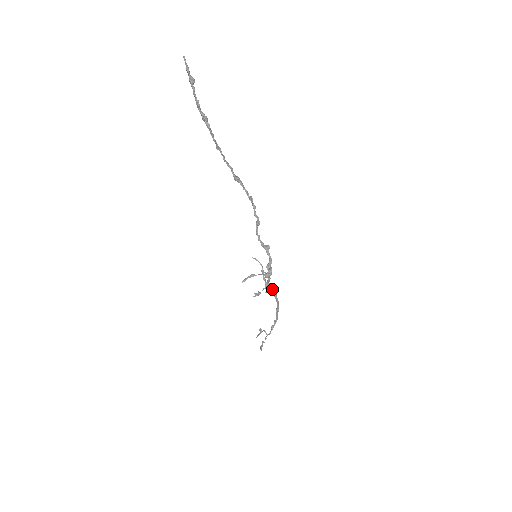
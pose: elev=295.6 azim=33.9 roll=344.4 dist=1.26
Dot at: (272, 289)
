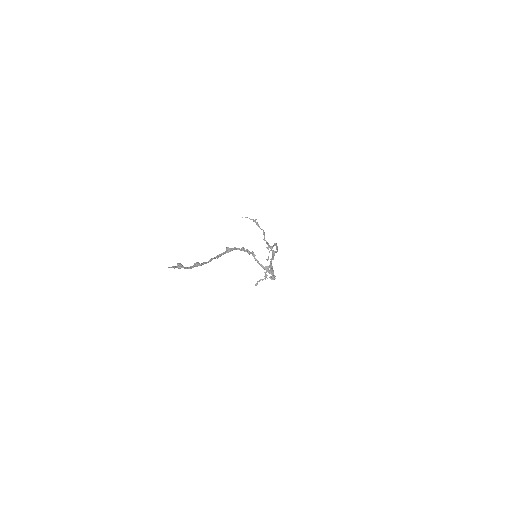
Dot at: (273, 258)
